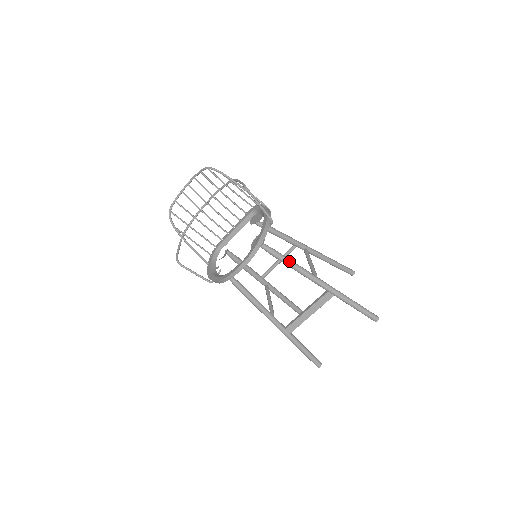
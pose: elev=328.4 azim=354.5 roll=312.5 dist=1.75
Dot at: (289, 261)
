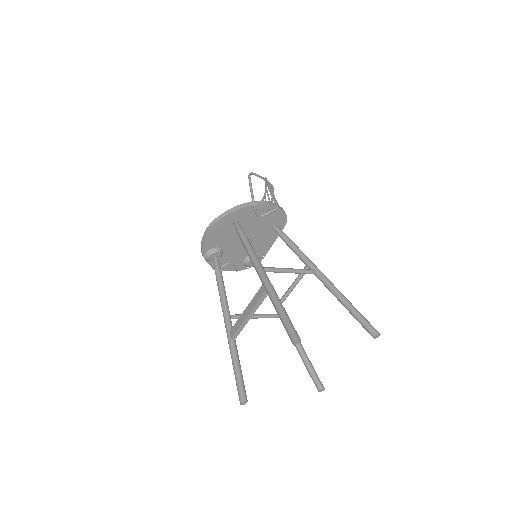
Dot at: (245, 240)
